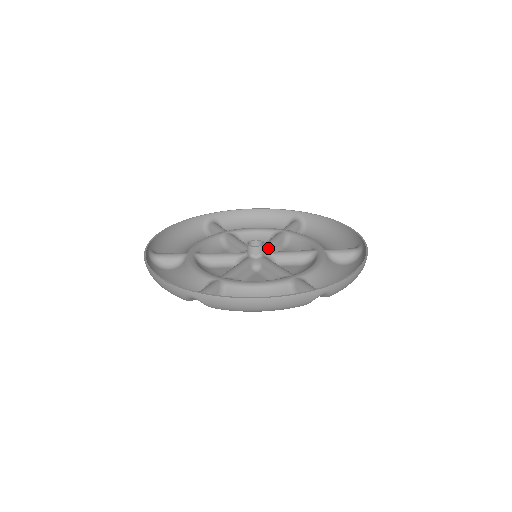
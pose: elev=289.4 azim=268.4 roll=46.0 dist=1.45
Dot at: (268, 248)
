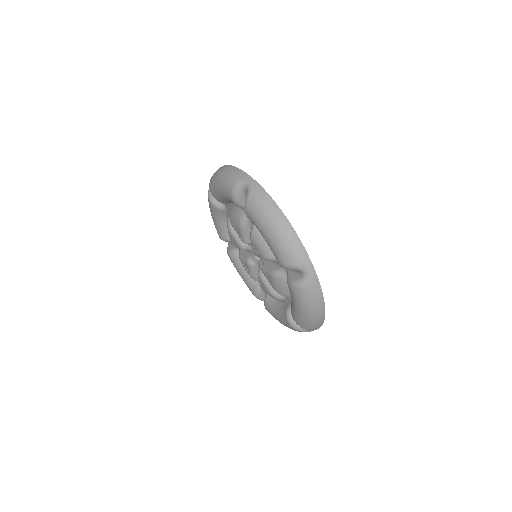
Dot at: occluded
